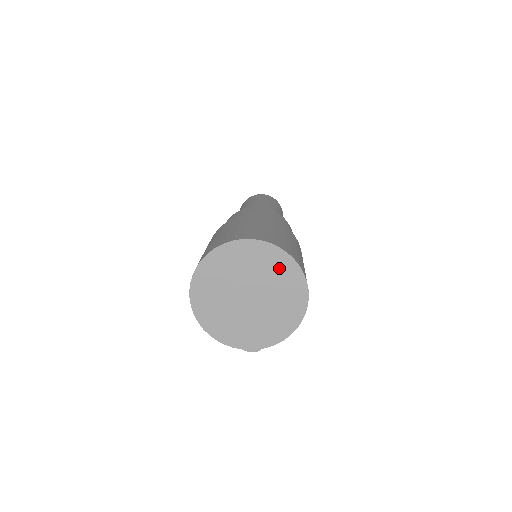
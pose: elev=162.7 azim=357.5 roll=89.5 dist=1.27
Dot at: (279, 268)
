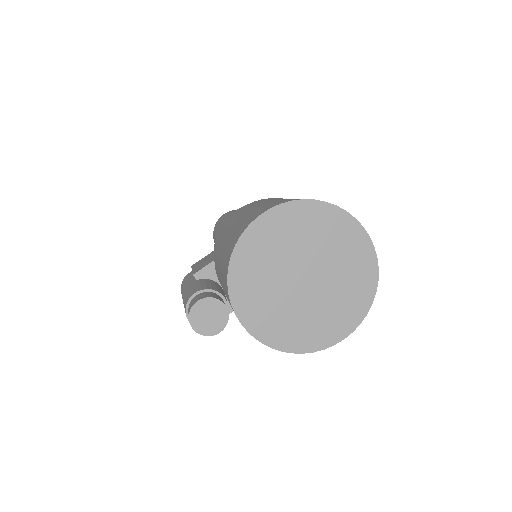
Dot at: (357, 286)
